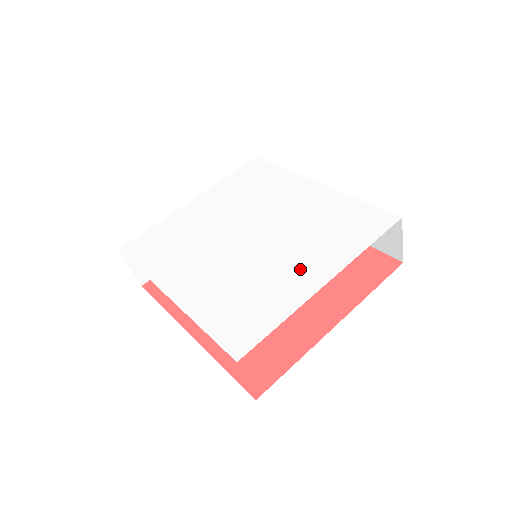
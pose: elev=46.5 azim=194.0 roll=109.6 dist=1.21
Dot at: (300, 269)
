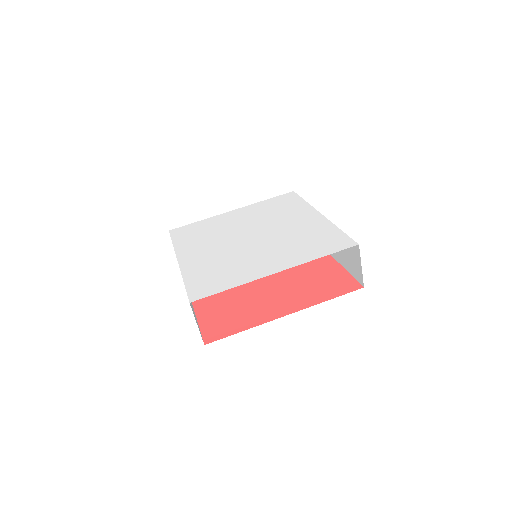
Dot at: (267, 262)
